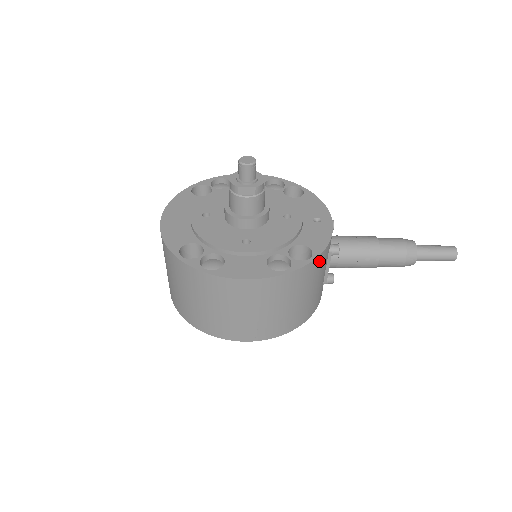
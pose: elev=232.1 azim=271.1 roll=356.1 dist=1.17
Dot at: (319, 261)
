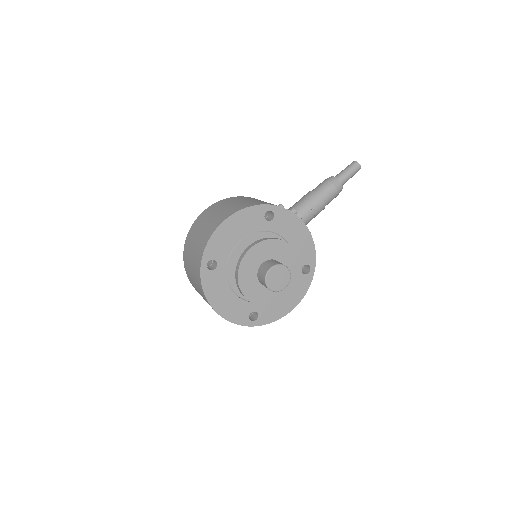
Dot at: occluded
